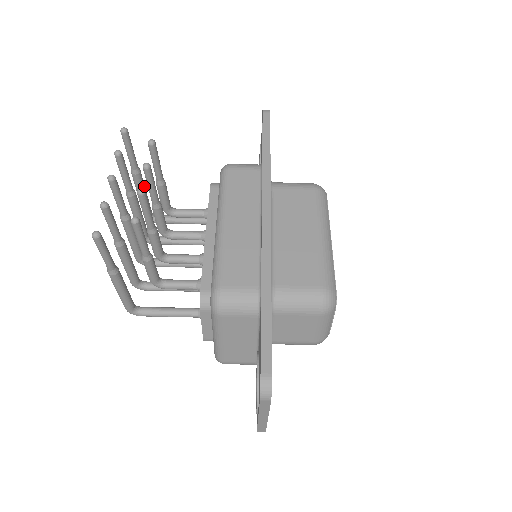
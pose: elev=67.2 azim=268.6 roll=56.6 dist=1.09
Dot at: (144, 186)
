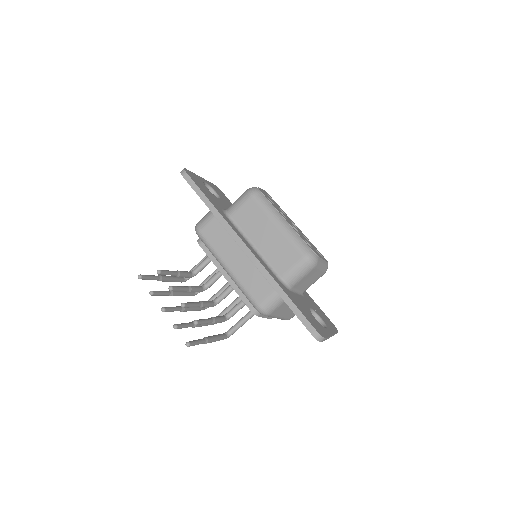
Dot at: (169, 277)
